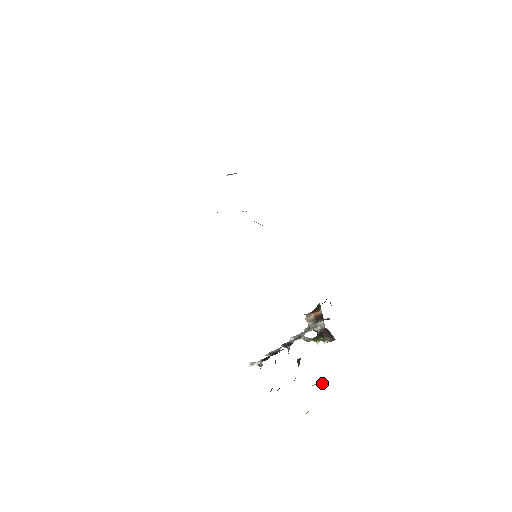
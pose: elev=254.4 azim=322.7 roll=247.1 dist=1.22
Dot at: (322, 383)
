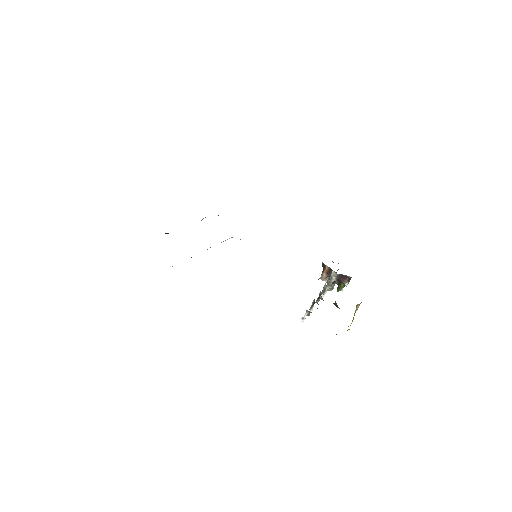
Dot at: (360, 303)
